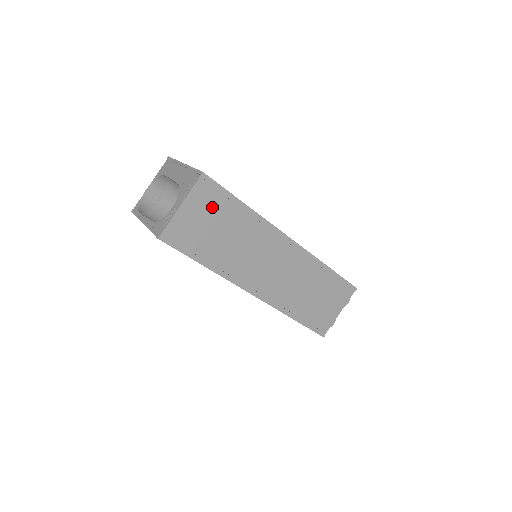
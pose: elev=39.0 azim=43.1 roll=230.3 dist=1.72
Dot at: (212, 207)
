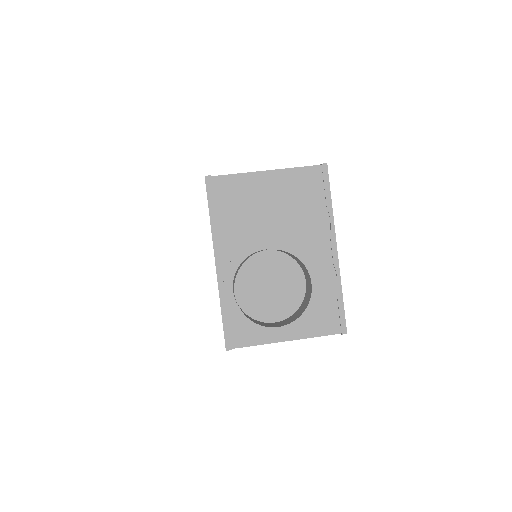
Dot at: occluded
